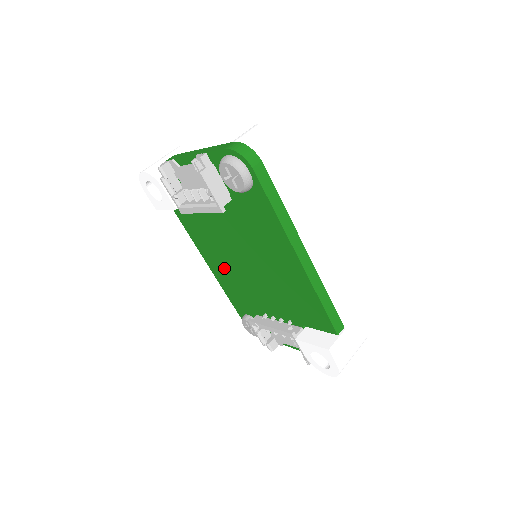
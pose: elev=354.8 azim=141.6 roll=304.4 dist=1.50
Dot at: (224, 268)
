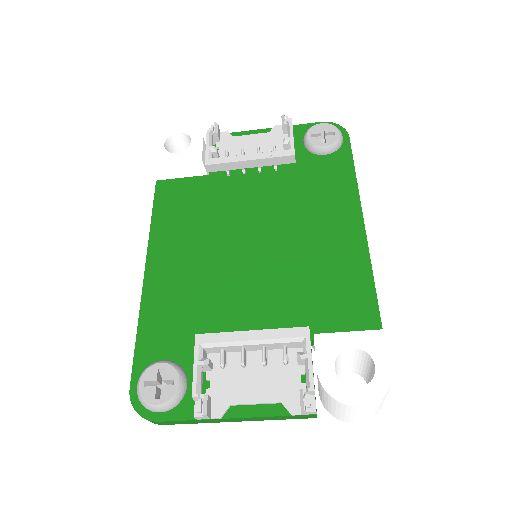
Dot at: (187, 265)
